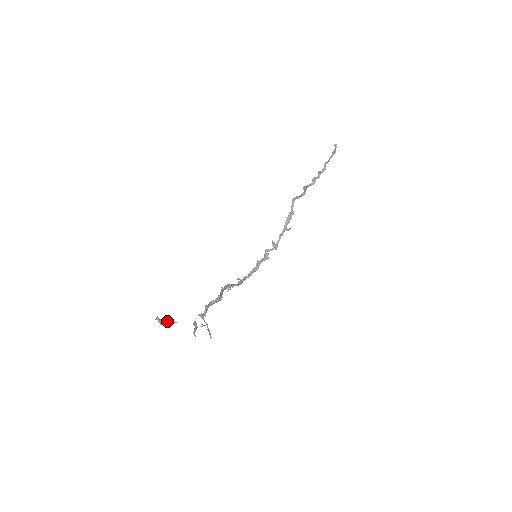
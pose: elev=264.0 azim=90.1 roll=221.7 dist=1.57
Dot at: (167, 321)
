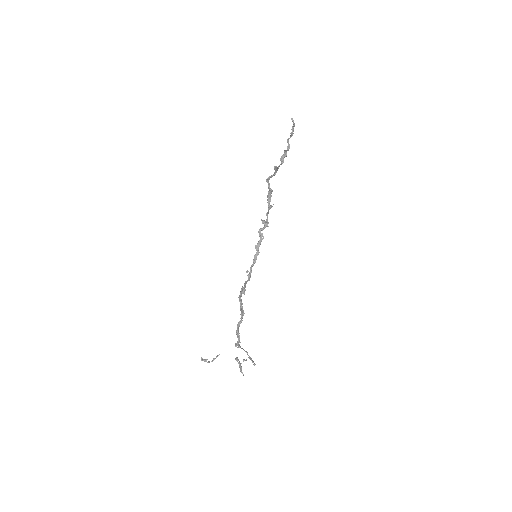
Dot at: occluded
